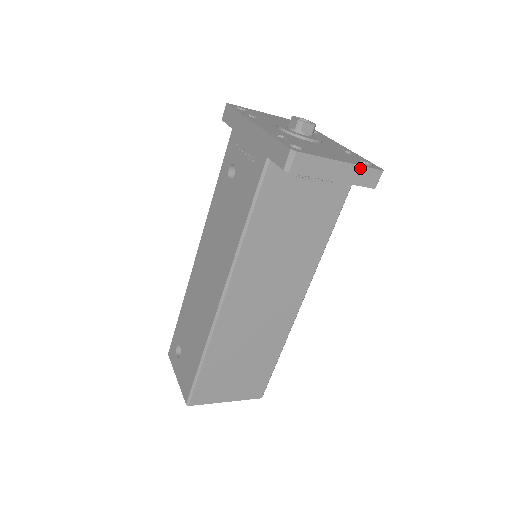
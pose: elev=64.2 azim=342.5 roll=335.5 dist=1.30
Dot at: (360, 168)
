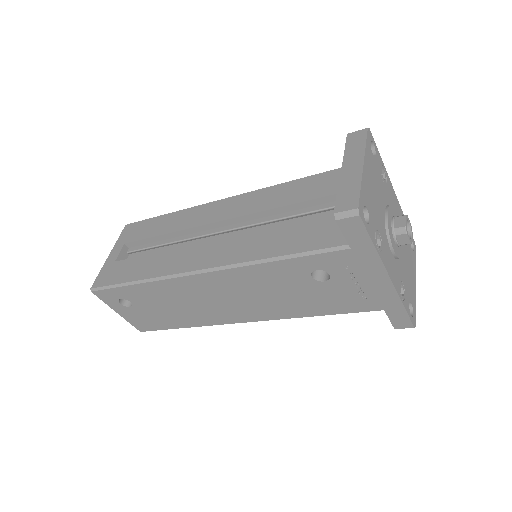
Dot at: occluded
